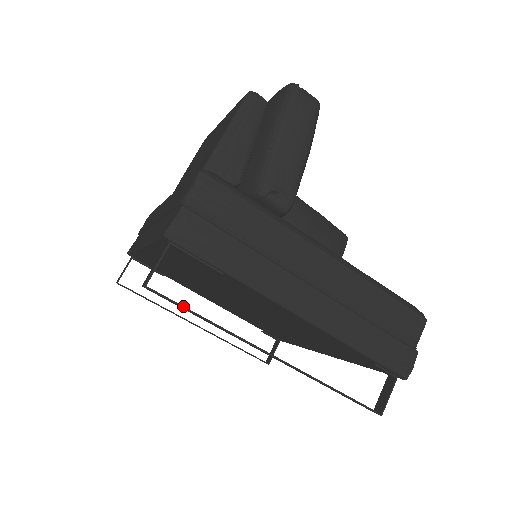
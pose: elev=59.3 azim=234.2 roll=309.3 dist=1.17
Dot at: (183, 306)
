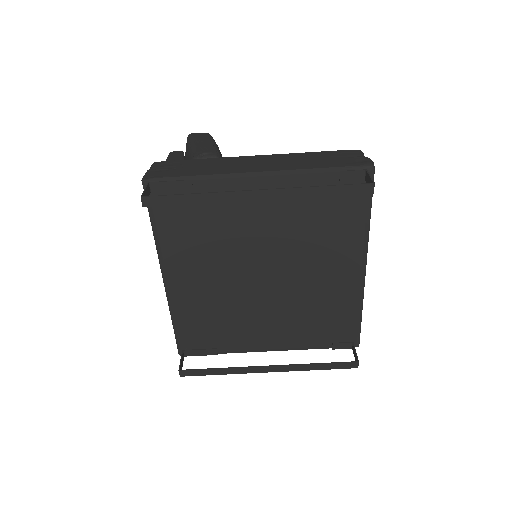
Dot at: (172, 195)
